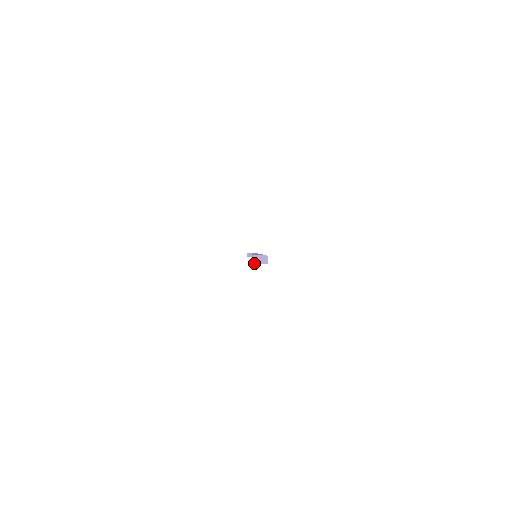
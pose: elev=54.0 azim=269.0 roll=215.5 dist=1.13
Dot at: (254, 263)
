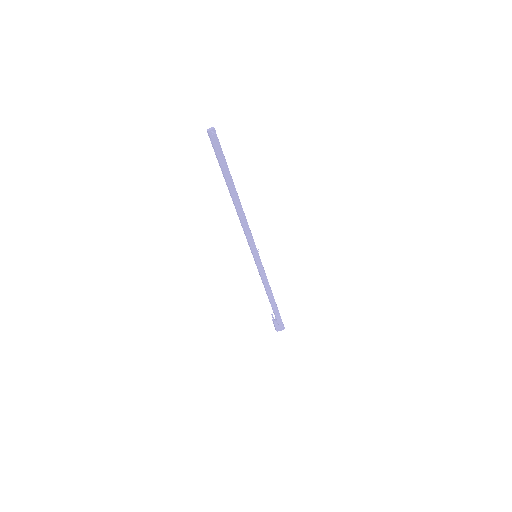
Dot at: (209, 131)
